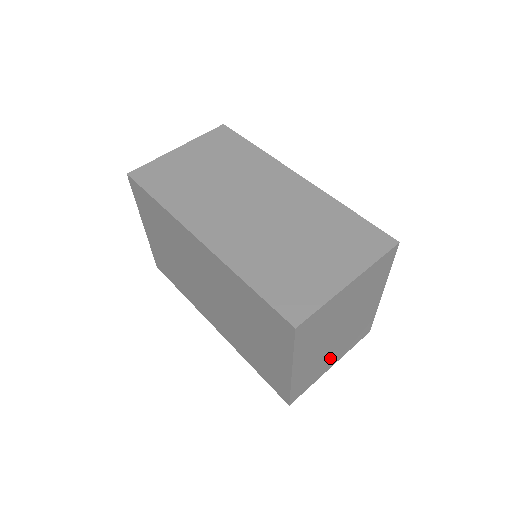
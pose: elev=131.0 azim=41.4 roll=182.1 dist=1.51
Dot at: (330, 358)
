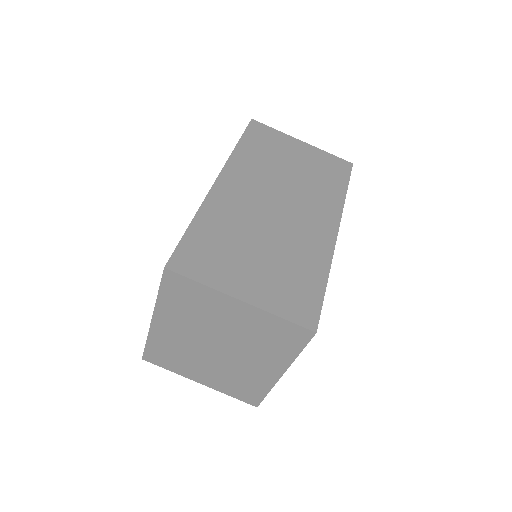
Dot at: (200, 369)
